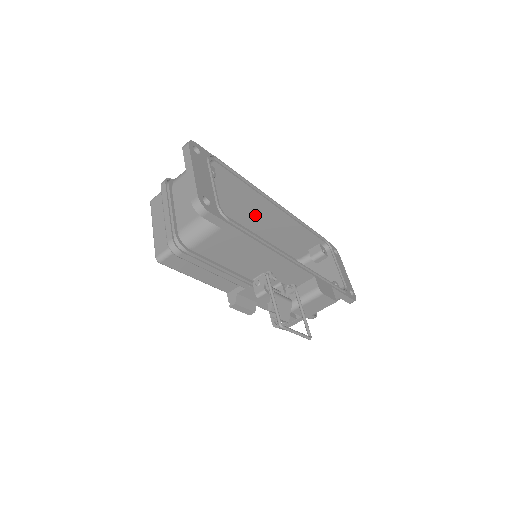
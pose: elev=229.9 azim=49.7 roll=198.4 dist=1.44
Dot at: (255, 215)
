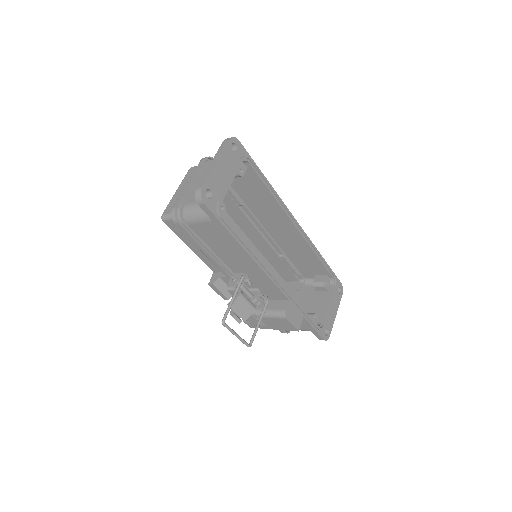
Dot at: (274, 222)
